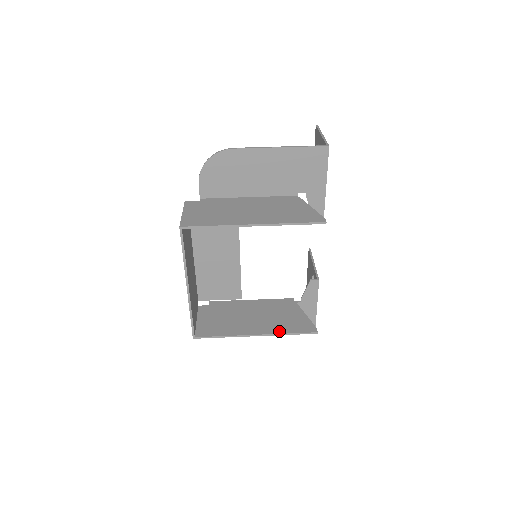
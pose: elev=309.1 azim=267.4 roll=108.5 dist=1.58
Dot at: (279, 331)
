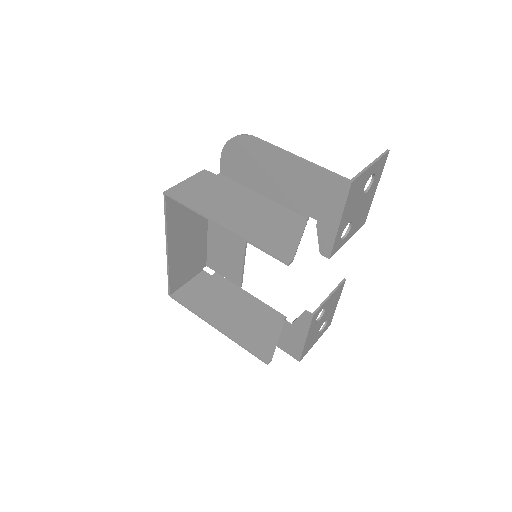
Dot at: (237, 338)
